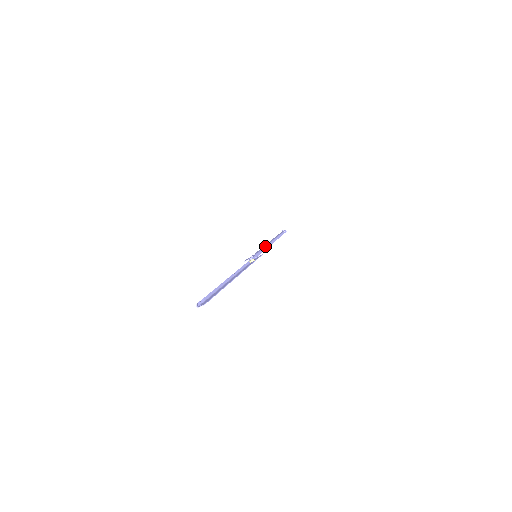
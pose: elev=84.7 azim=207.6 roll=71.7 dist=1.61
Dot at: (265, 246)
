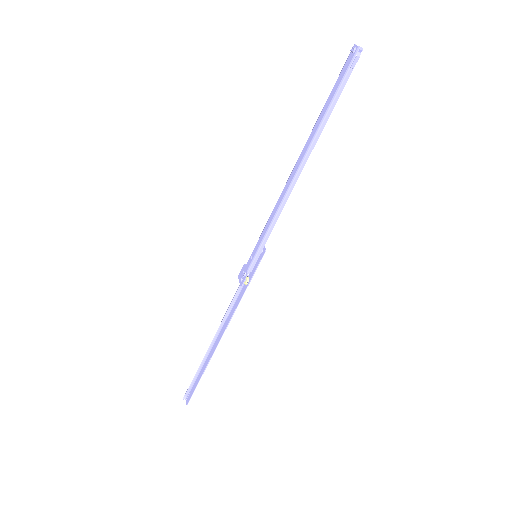
Dot at: (274, 216)
